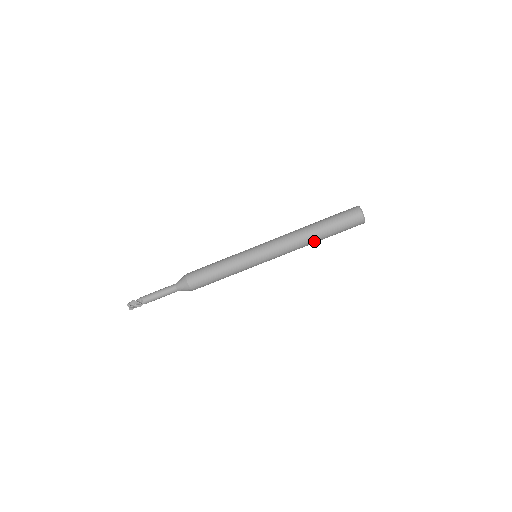
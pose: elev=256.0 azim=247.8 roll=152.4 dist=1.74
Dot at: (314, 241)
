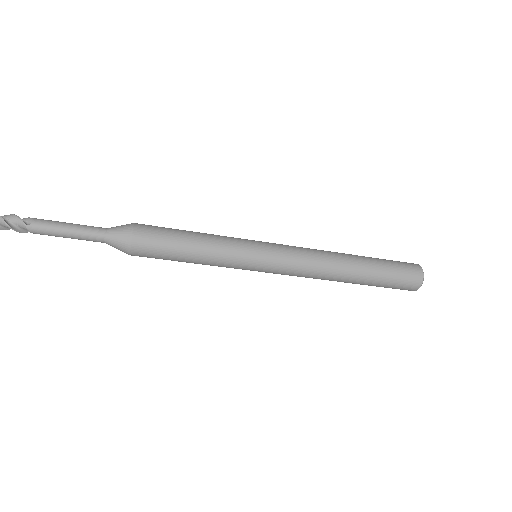
Dot at: occluded
